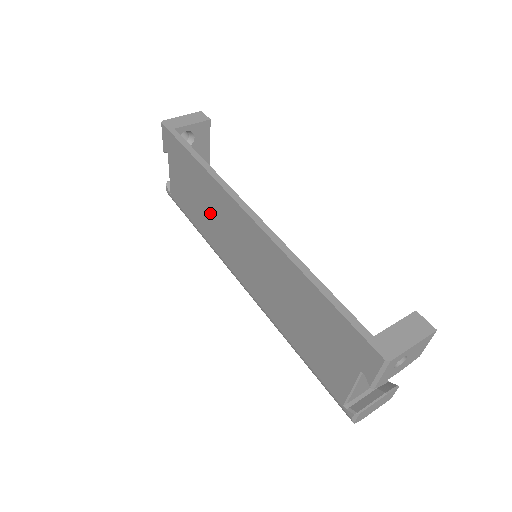
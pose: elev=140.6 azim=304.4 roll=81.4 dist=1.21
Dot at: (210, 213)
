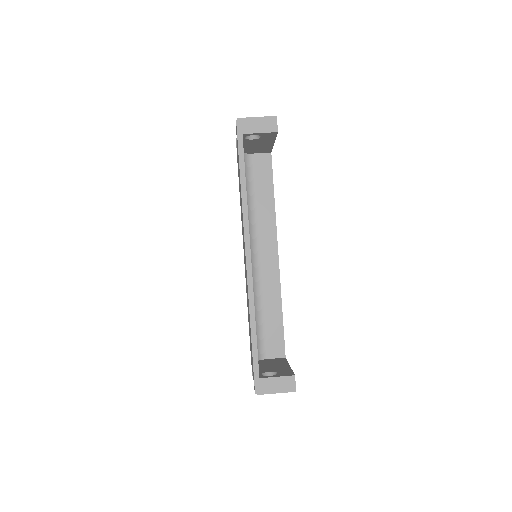
Dot at: (241, 210)
